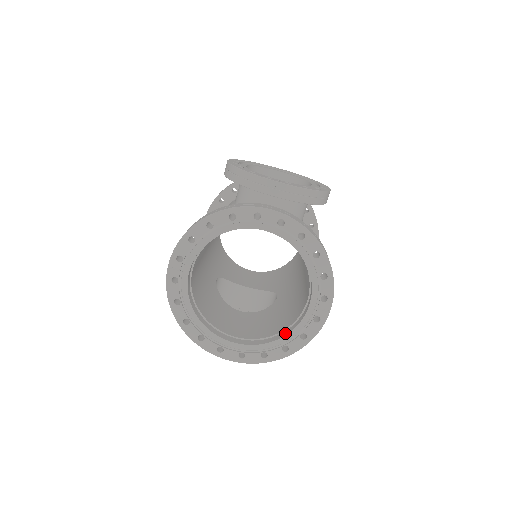
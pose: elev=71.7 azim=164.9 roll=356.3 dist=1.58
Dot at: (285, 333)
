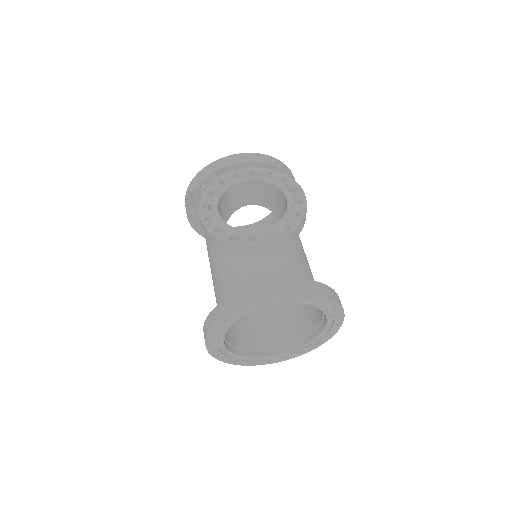
Dot at: (313, 336)
